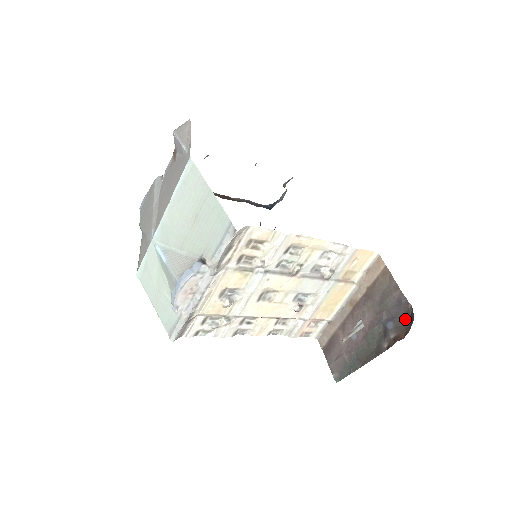
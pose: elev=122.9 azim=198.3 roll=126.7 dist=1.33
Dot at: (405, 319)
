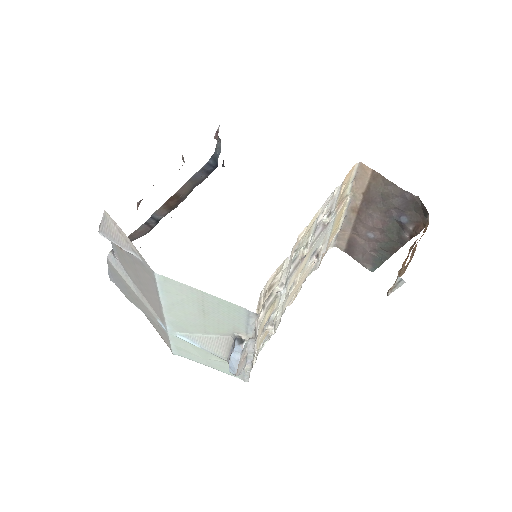
Dot at: (417, 210)
